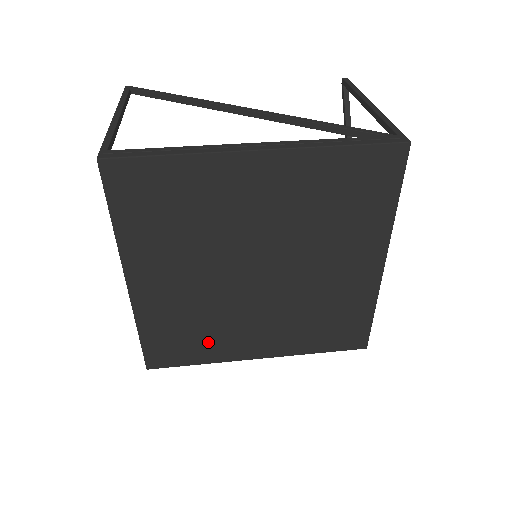
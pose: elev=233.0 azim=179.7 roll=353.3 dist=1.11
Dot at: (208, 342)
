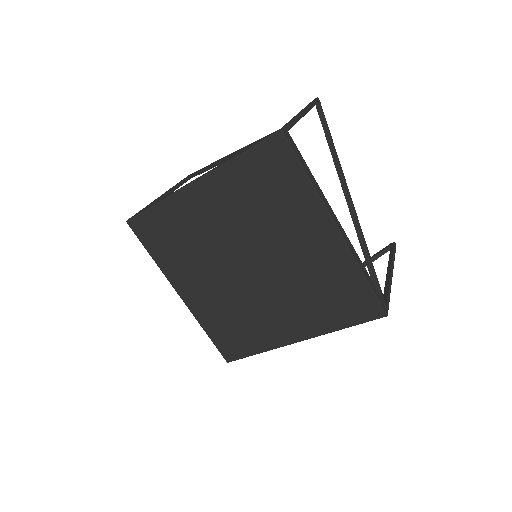
Dot at: (252, 332)
